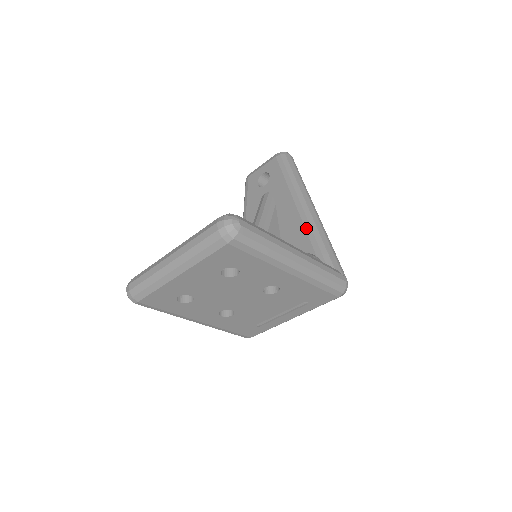
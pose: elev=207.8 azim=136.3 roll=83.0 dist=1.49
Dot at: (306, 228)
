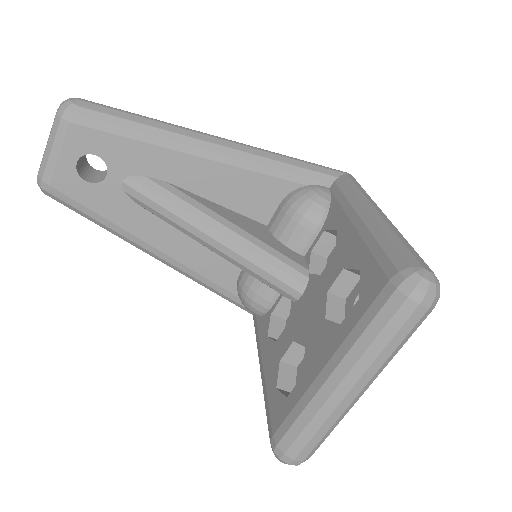
Dot at: (256, 170)
